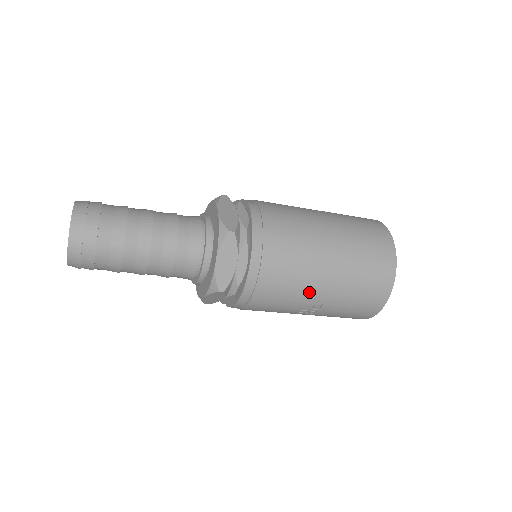
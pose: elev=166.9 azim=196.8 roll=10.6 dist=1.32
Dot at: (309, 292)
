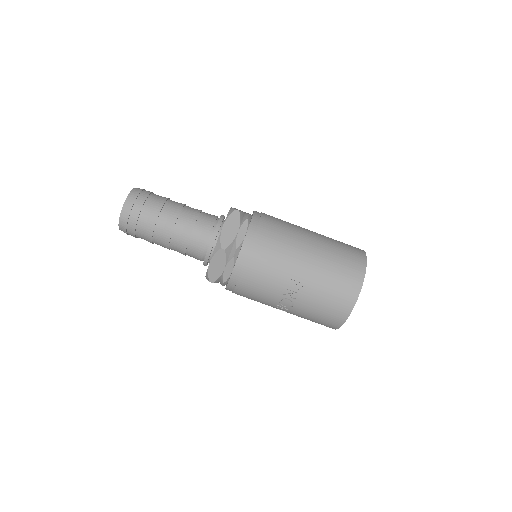
Dot at: (292, 266)
